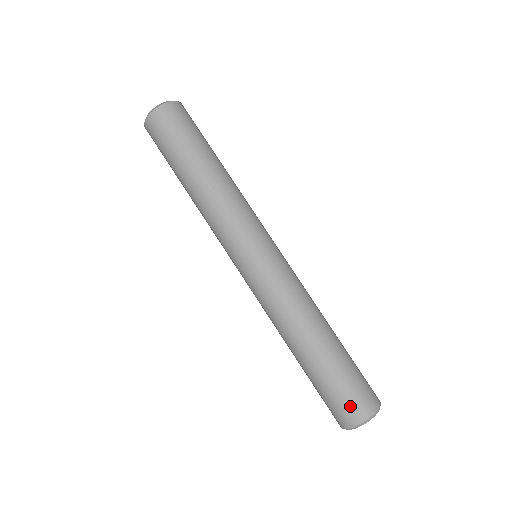
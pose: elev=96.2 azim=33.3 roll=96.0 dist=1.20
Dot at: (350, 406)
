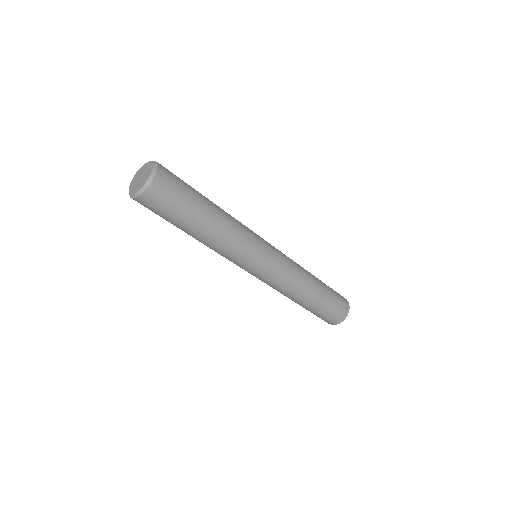
Dot at: (334, 318)
